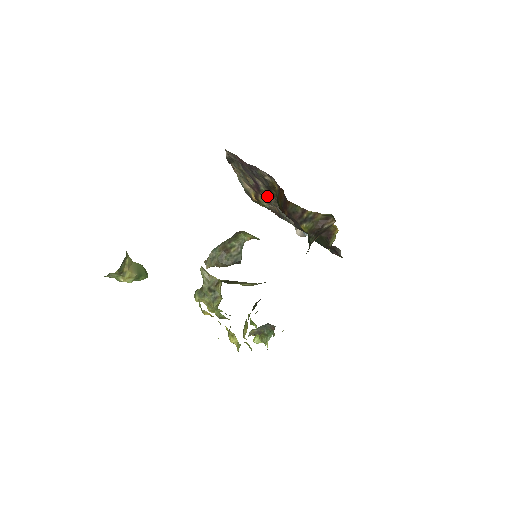
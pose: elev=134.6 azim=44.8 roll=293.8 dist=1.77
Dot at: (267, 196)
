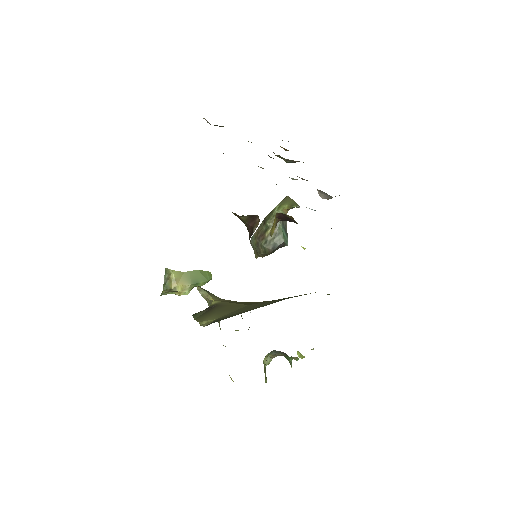
Dot at: occluded
